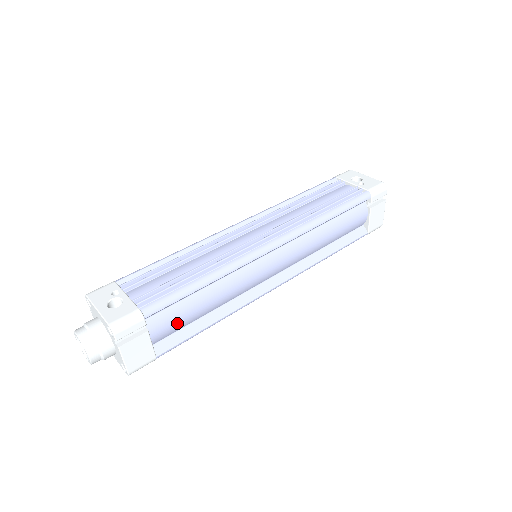
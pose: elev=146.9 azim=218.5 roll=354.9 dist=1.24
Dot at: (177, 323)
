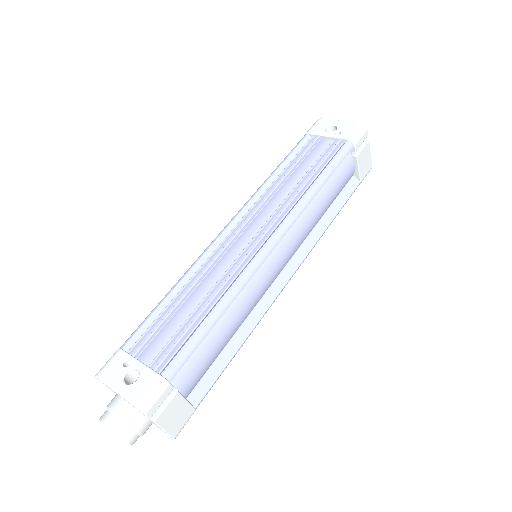
Dot at: (204, 367)
